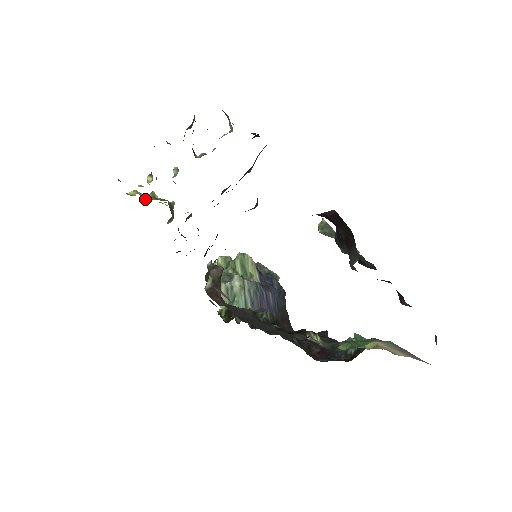
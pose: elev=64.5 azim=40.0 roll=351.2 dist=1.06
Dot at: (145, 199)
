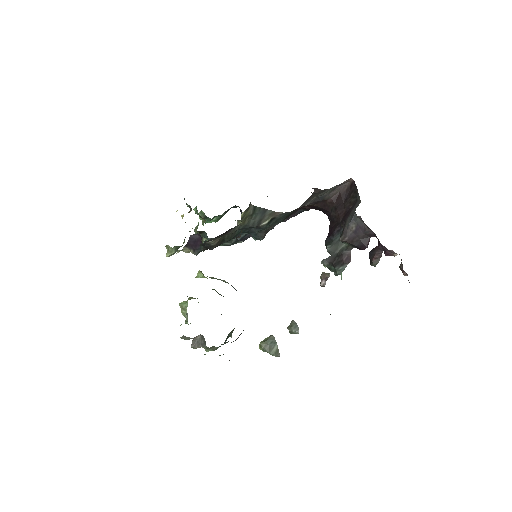
Dot at: occluded
